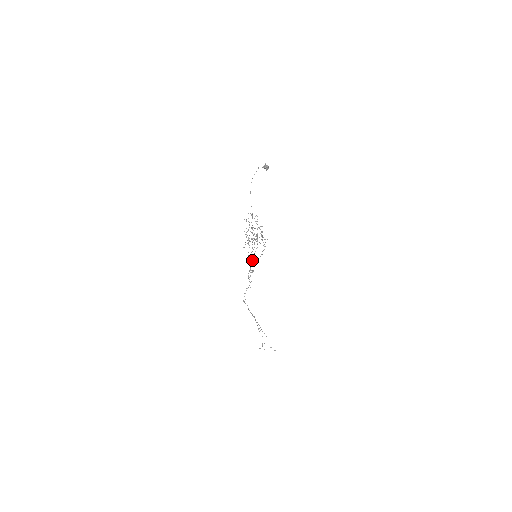
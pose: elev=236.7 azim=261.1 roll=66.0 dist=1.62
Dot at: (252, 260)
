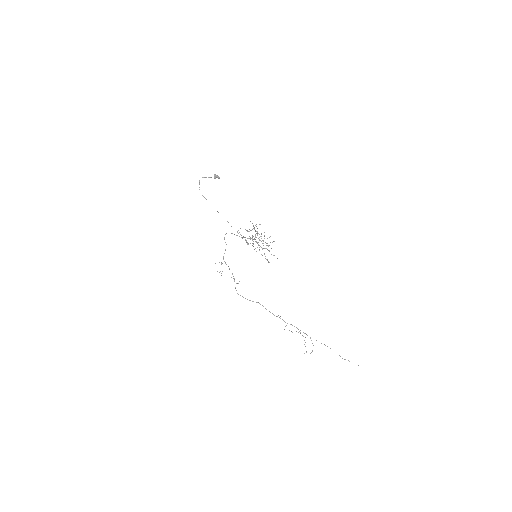
Dot at: occluded
